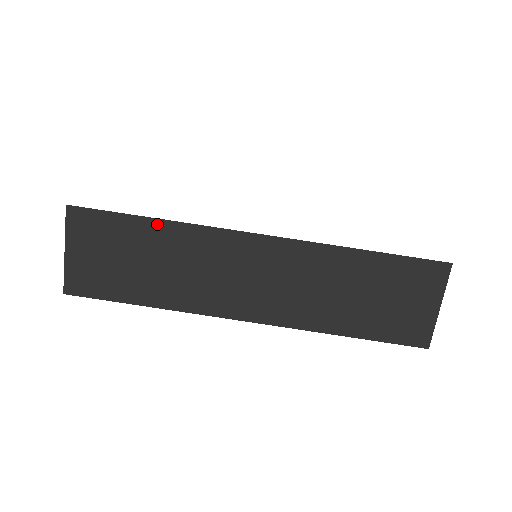
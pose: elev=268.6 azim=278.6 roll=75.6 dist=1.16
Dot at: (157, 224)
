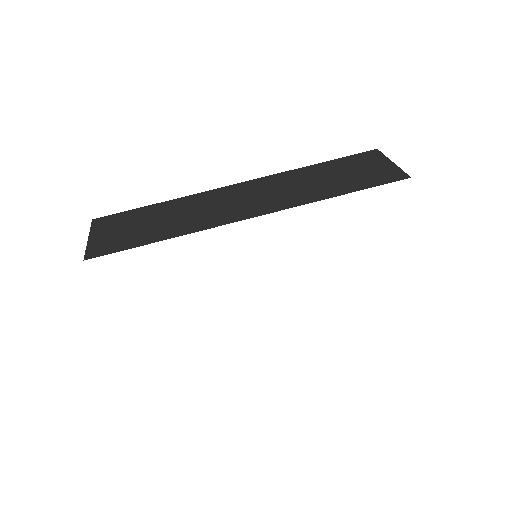
Dot at: (162, 204)
